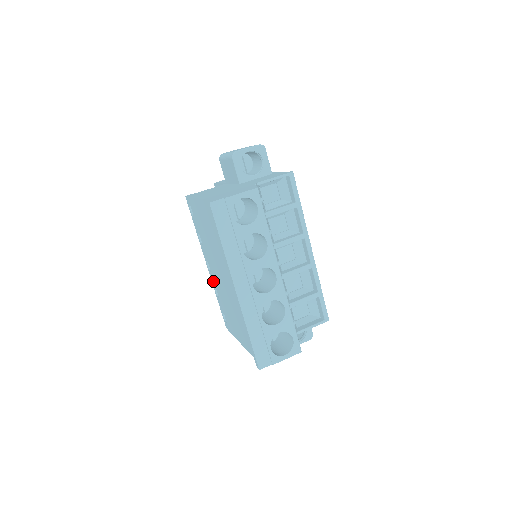
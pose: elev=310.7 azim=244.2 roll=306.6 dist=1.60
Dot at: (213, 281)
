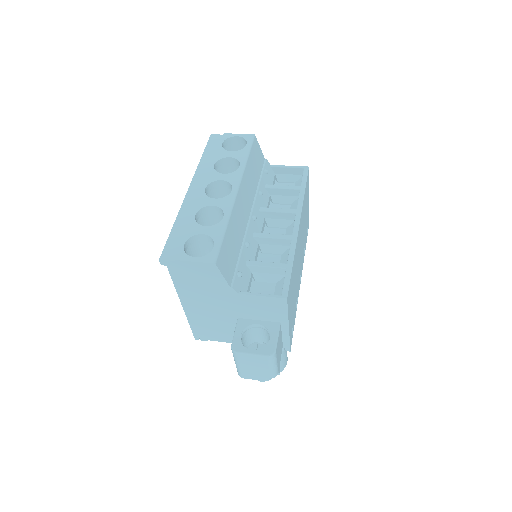
Dot at: occluded
